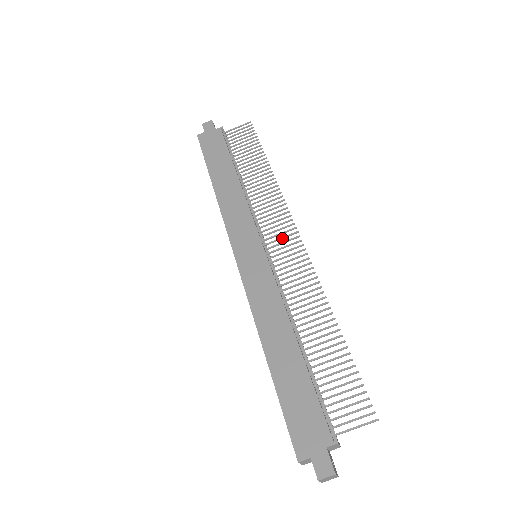
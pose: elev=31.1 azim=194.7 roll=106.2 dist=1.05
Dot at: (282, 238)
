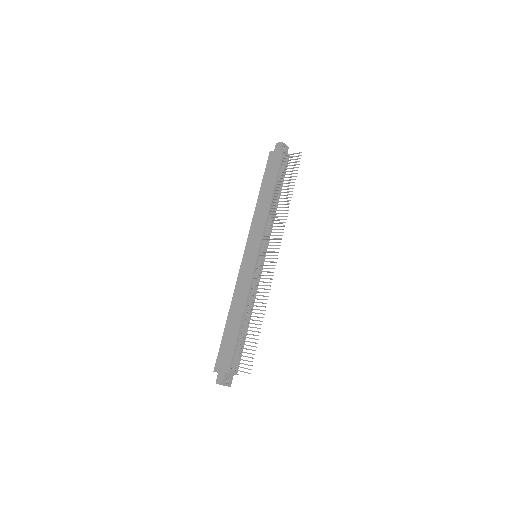
Dot at: (270, 252)
